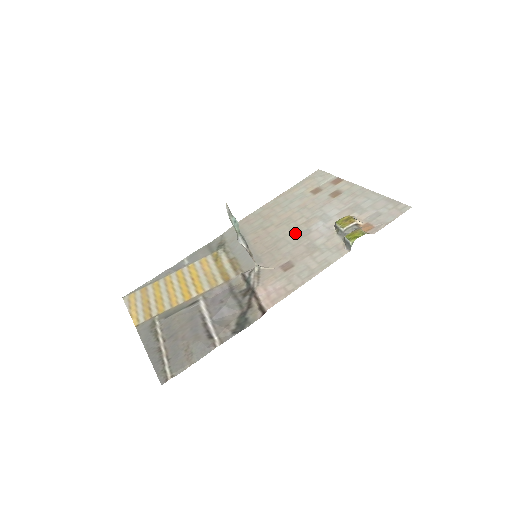
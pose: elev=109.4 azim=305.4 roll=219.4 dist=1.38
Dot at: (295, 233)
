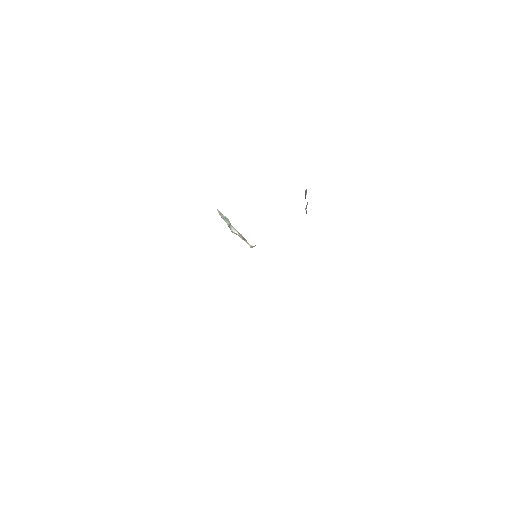
Dot at: occluded
